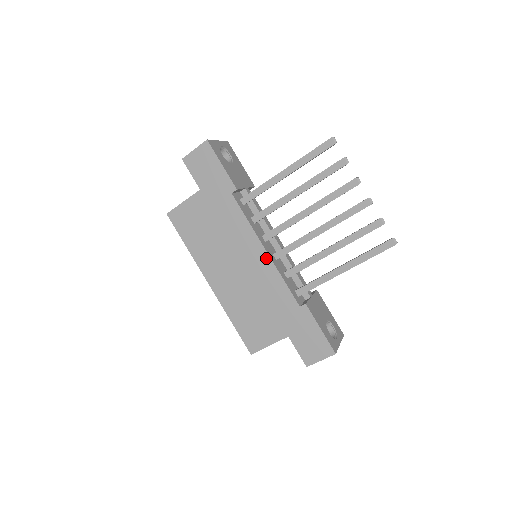
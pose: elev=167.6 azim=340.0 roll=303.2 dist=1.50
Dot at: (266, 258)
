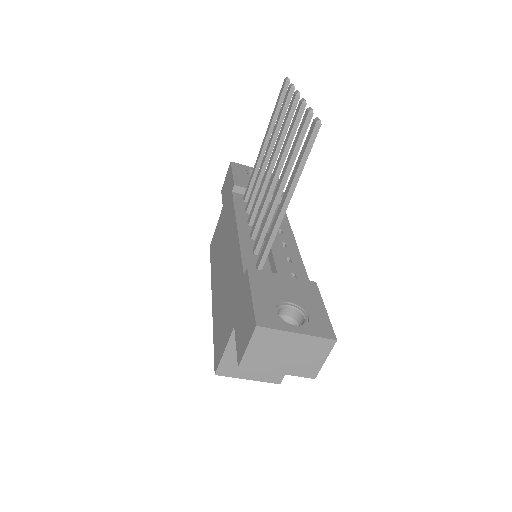
Dot at: (236, 236)
